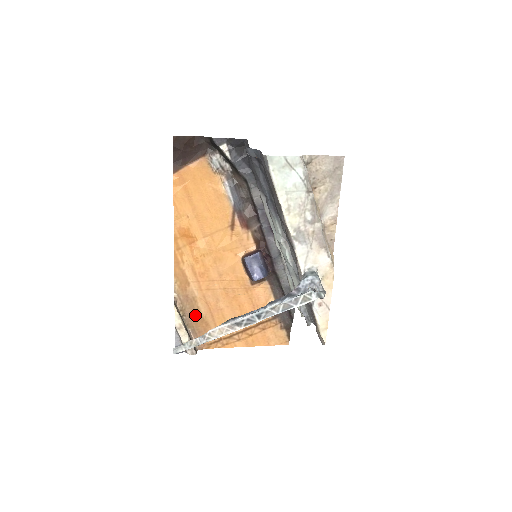
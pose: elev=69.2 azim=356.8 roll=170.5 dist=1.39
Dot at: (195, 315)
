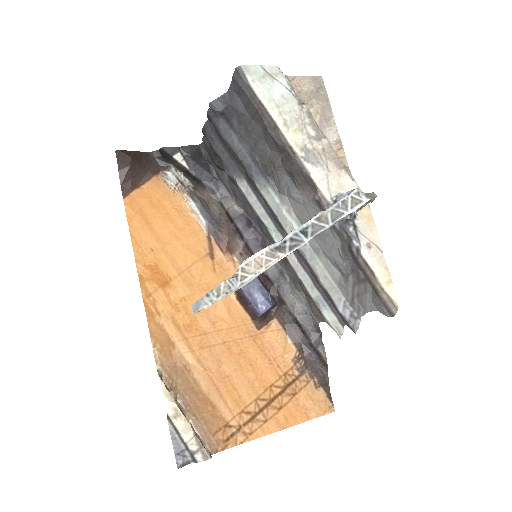
Dot at: (193, 394)
